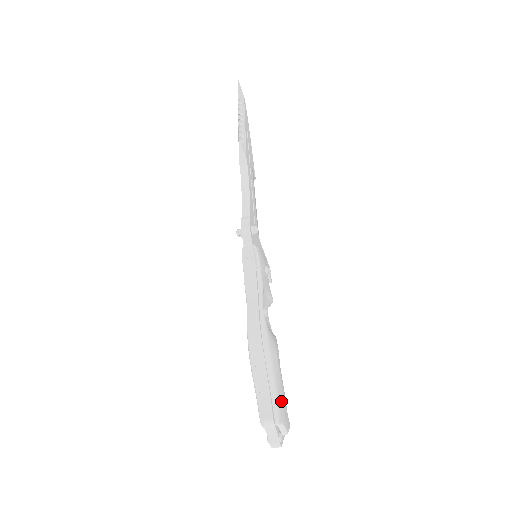
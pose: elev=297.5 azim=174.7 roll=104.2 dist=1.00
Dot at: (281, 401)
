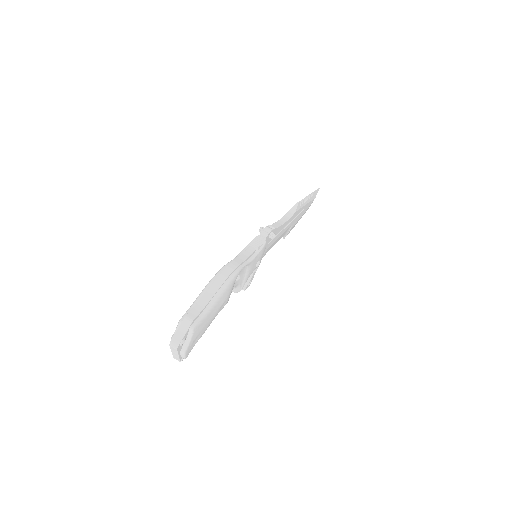
Dot at: (204, 324)
